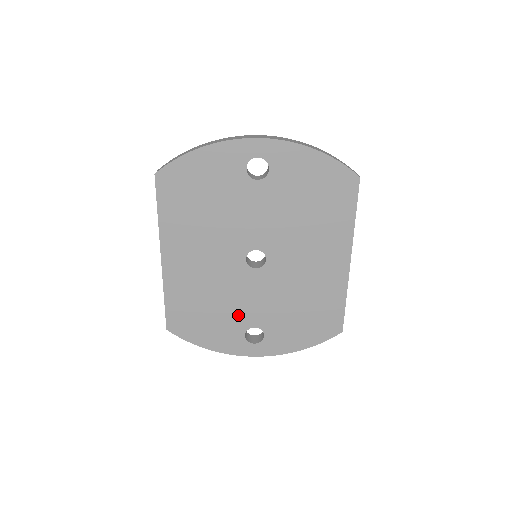
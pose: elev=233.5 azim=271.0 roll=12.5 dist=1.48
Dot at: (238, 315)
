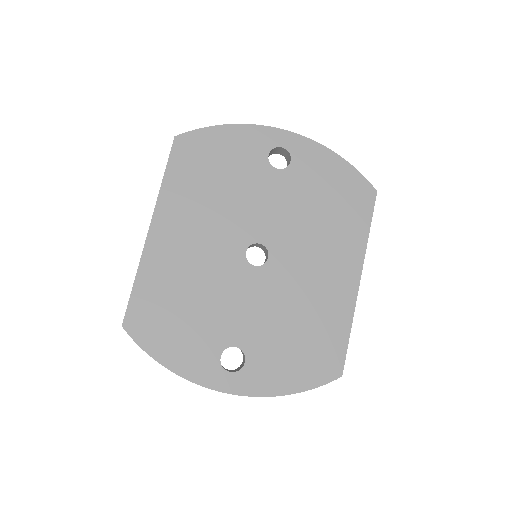
Dot at: (219, 324)
